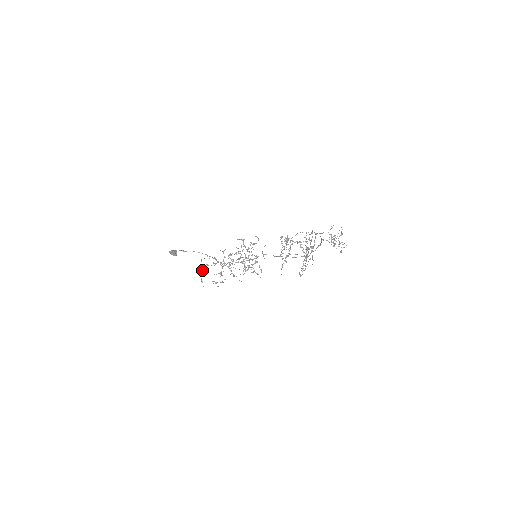
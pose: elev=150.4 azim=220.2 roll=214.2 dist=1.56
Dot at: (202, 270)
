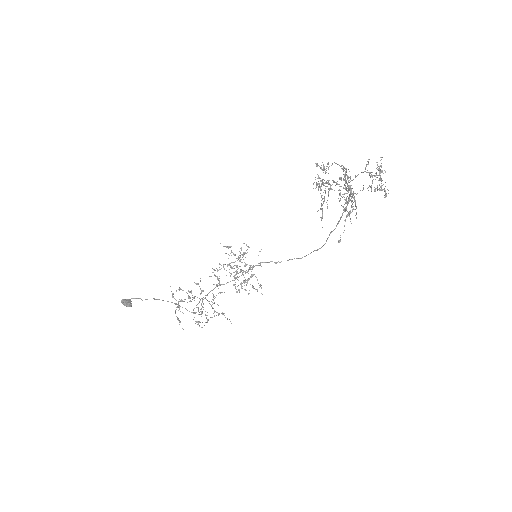
Dot at: (176, 307)
